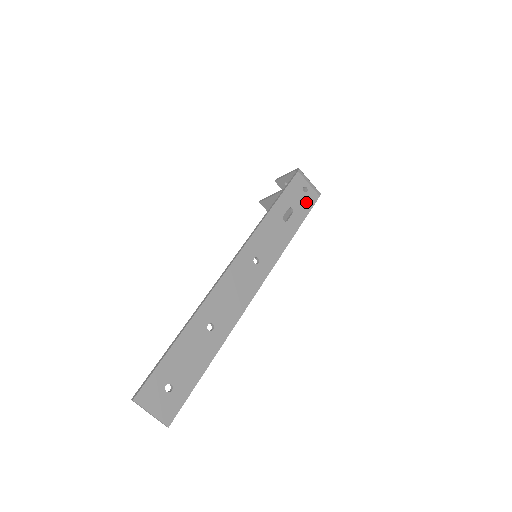
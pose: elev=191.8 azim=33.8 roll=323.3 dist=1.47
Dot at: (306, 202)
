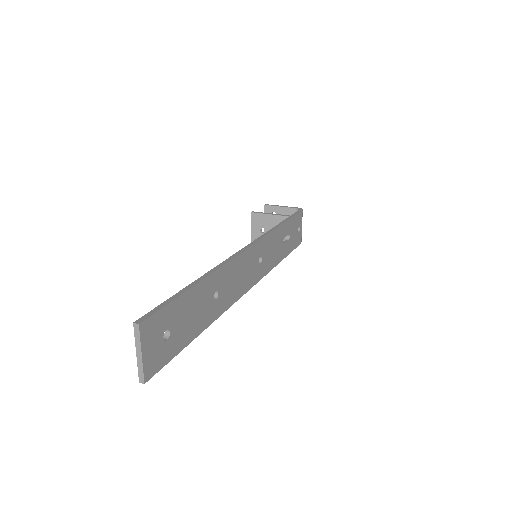
Dot at: (296, 240)
